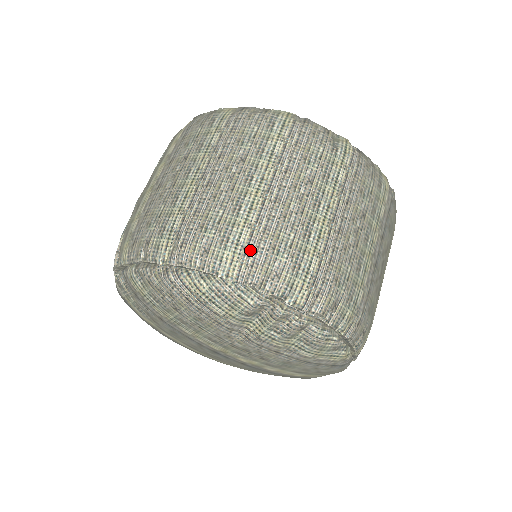
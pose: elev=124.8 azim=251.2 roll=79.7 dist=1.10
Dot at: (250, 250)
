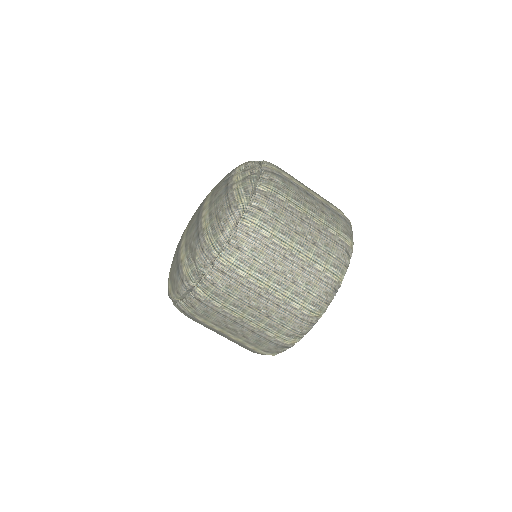
Dot at: occluded
